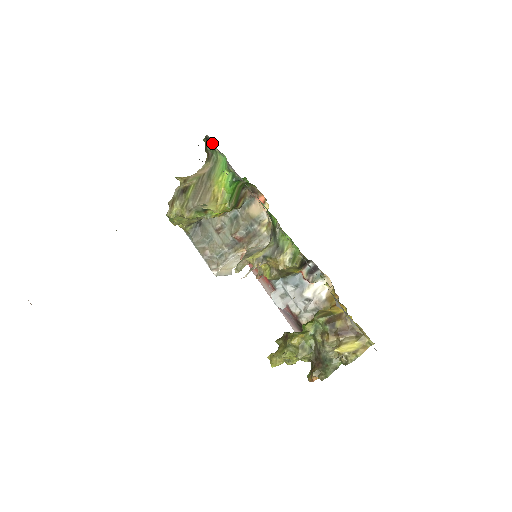
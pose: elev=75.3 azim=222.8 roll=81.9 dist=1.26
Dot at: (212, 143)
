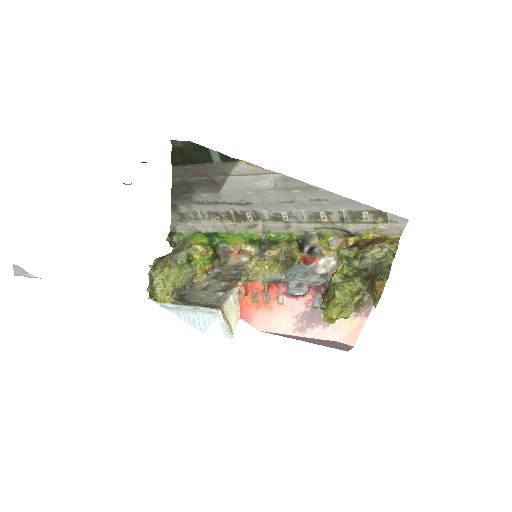
Dot at: (177, 230)
